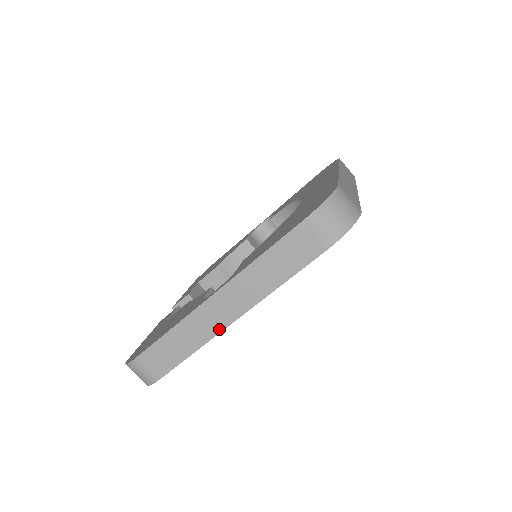
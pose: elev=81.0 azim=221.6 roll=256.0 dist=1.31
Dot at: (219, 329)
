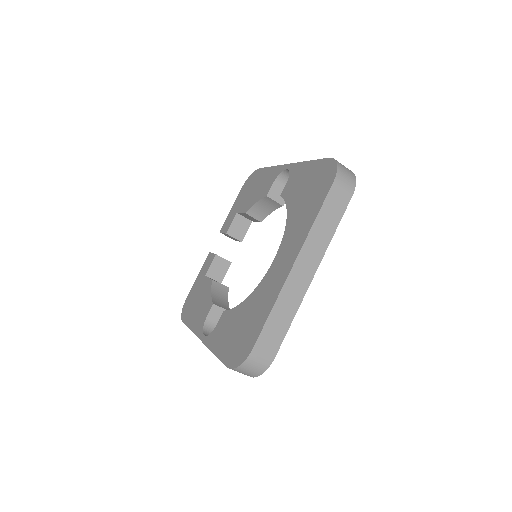
Dot at: occluded
